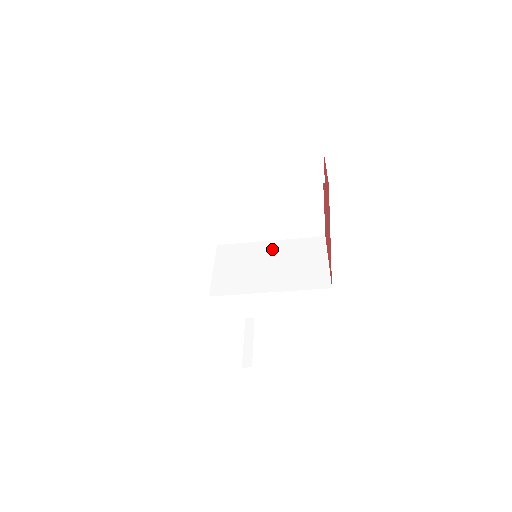
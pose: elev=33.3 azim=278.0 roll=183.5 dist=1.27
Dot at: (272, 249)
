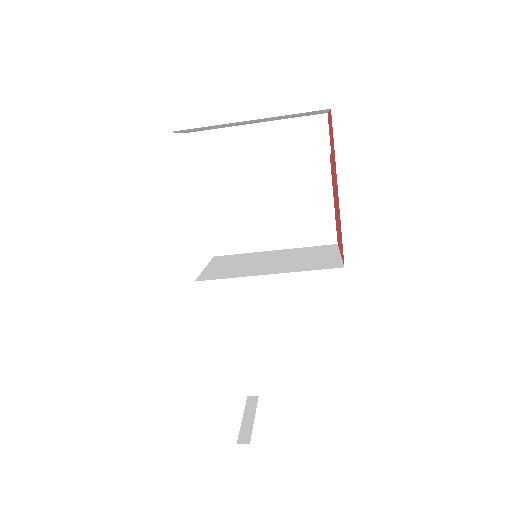
Dot at: (275, 254)
